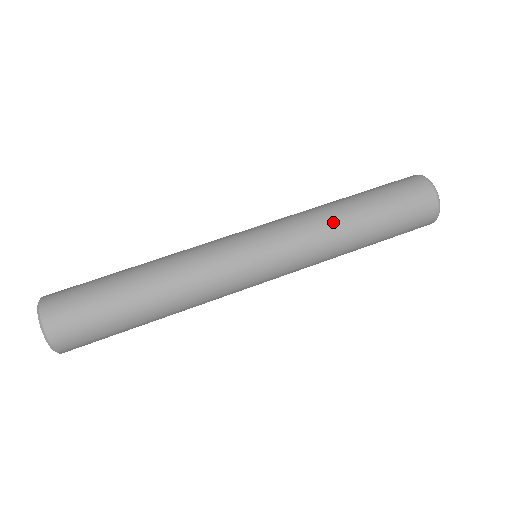
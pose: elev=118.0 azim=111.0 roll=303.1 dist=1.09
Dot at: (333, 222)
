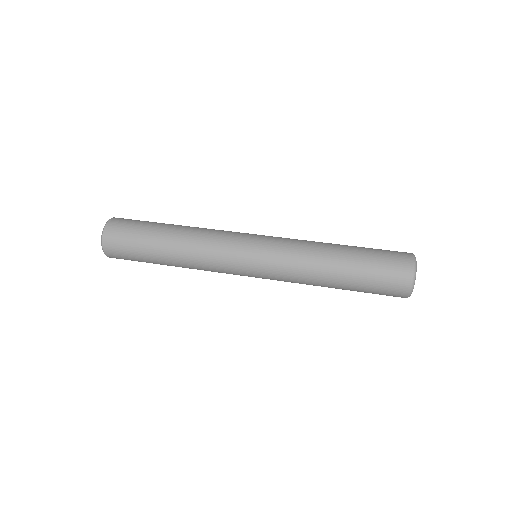
Dot at: (319, 242)
